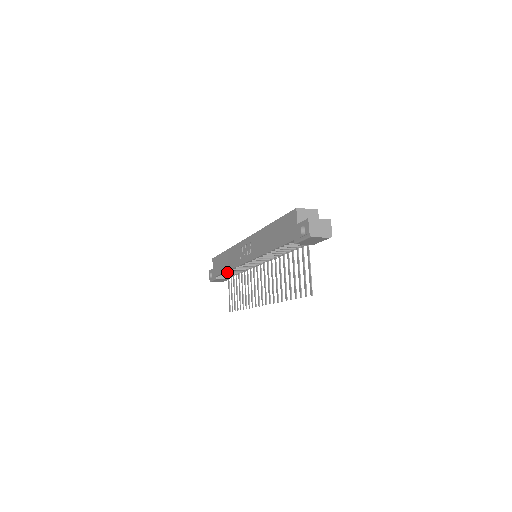
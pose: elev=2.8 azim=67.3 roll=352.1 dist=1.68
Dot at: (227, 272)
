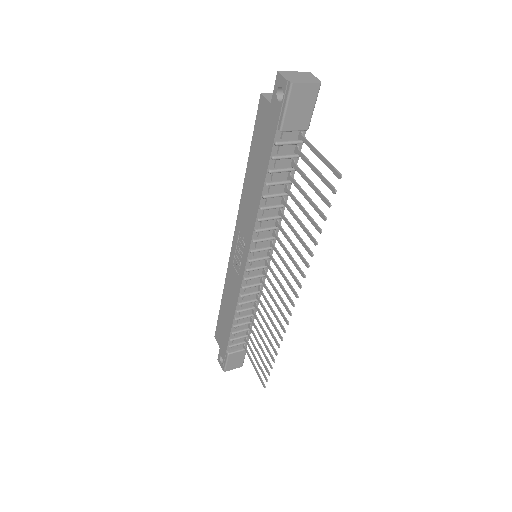
Dot at: (235, 324)
